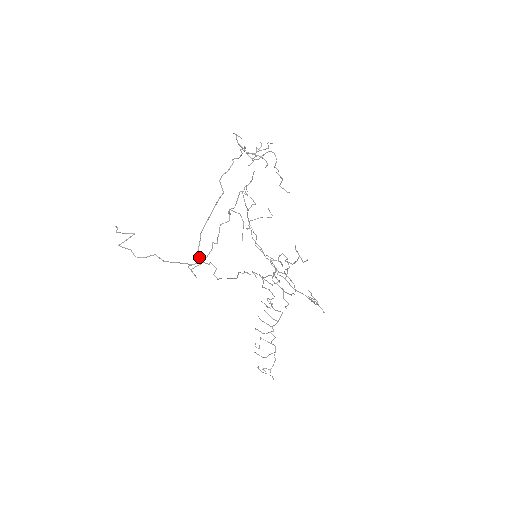
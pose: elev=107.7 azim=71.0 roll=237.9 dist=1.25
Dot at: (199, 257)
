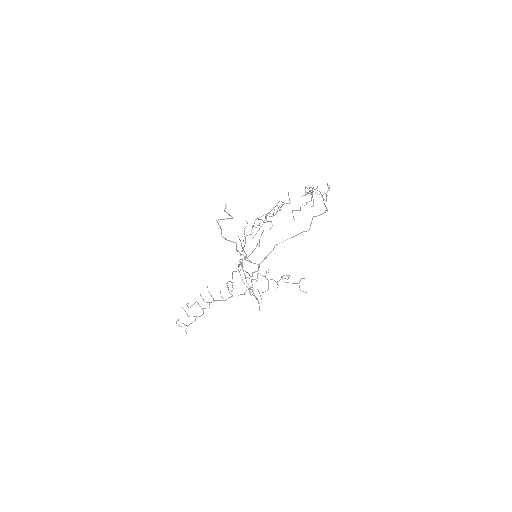
Dot at: occluded
